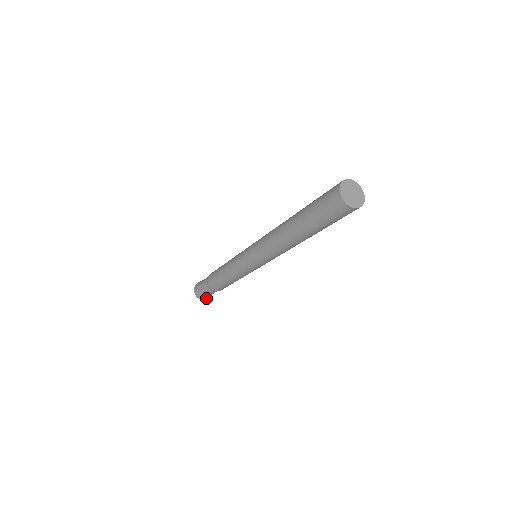
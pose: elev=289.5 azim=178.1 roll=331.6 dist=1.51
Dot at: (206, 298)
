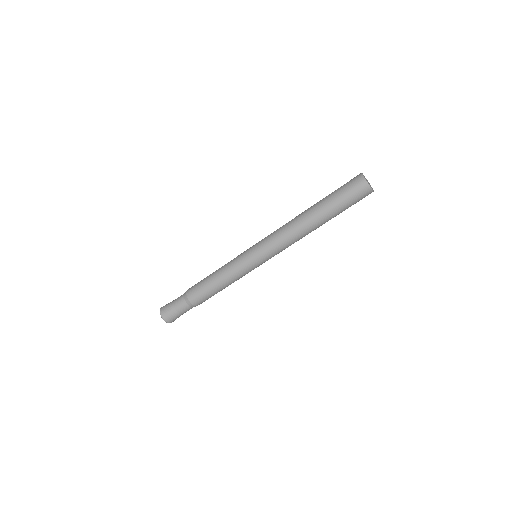
Dot at: occluded
